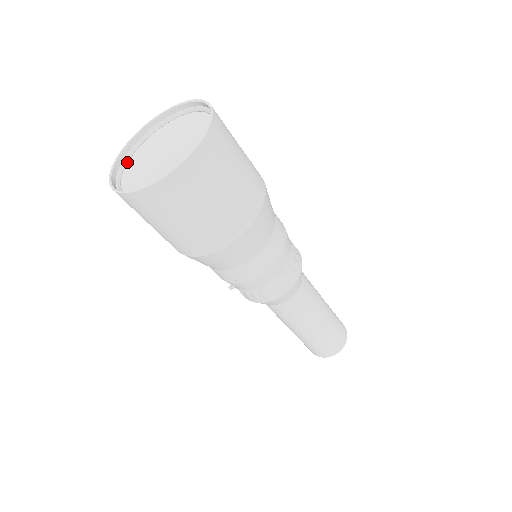
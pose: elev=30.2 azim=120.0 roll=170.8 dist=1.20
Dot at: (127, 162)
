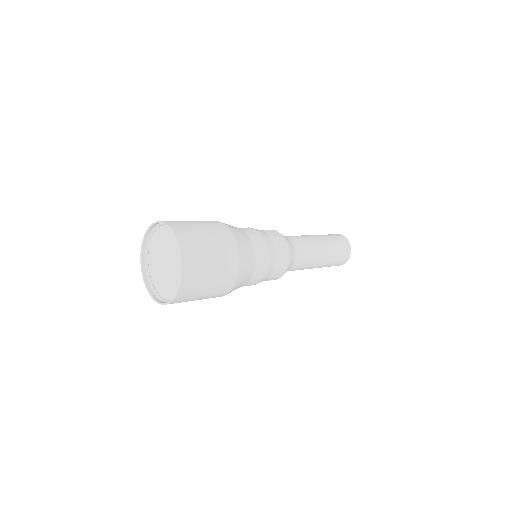
Dot at: (148, 252)
